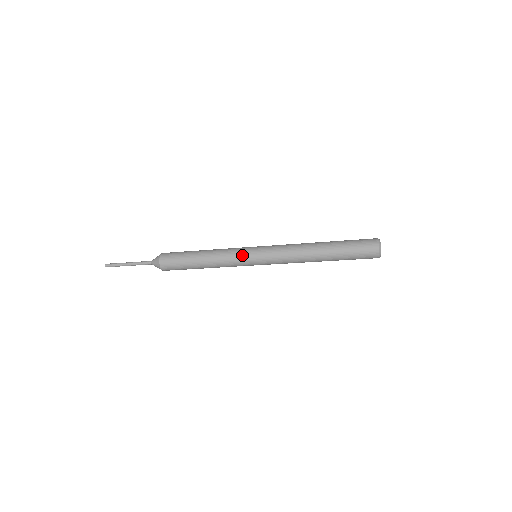
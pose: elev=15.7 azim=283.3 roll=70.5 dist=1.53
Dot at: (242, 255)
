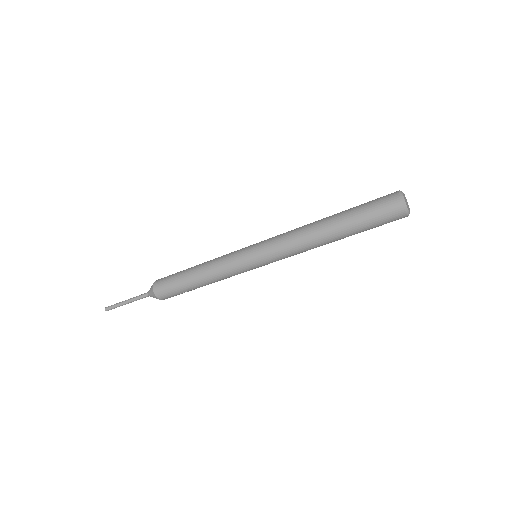
Dot at: occluded
